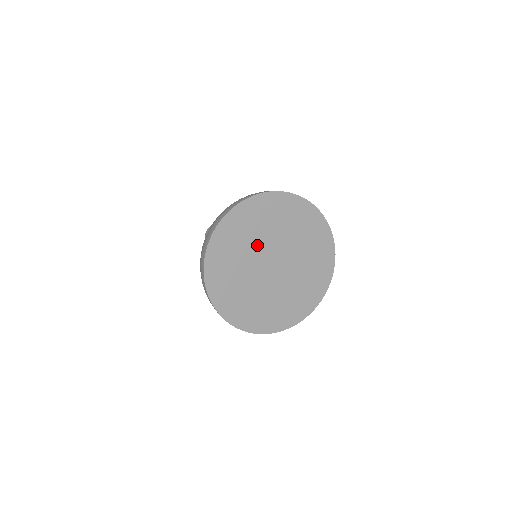
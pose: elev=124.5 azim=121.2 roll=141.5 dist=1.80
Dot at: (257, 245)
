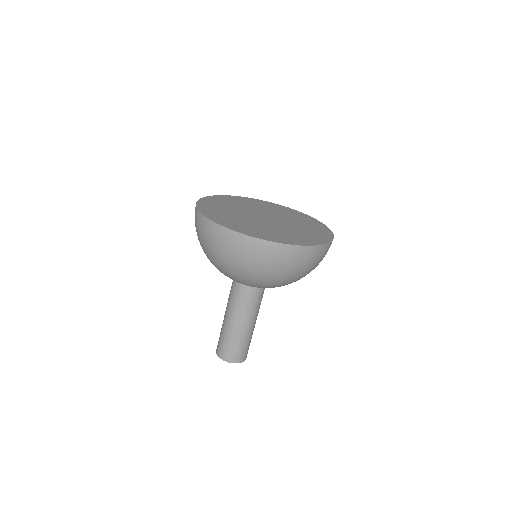
Dot at: (239, 213)
